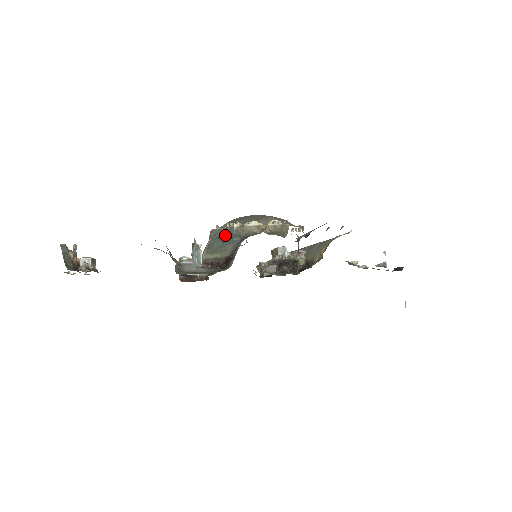
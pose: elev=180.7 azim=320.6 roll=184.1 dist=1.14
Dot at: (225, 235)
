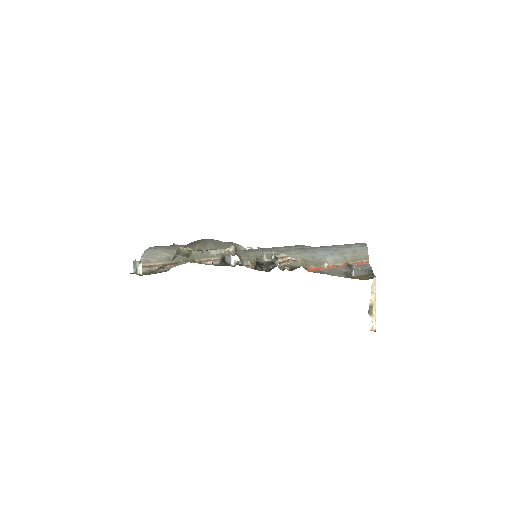
Dot at: occluded
